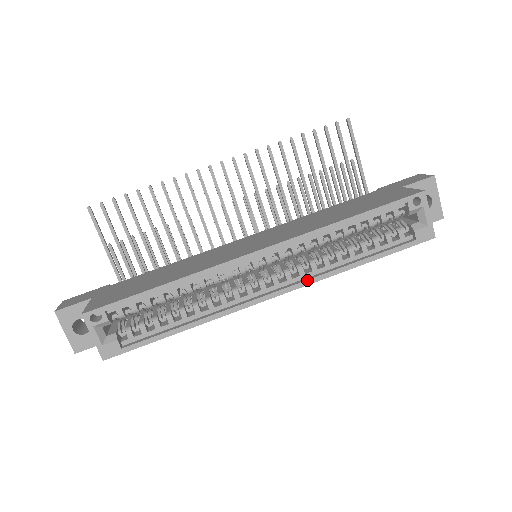
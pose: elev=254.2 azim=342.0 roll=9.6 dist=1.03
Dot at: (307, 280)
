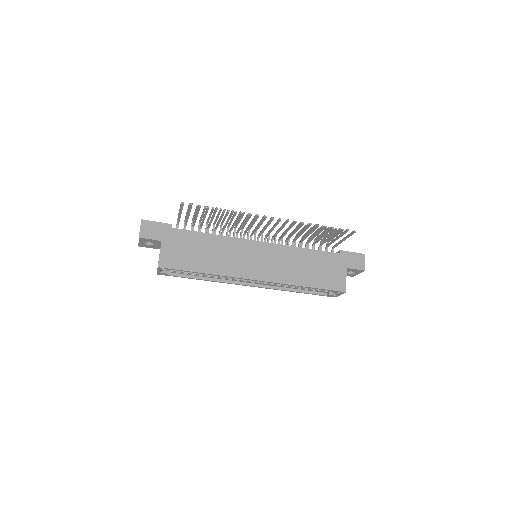
Dot at: (269, 288)
